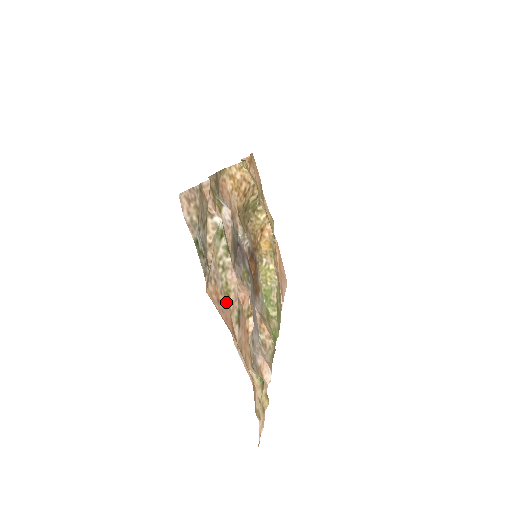
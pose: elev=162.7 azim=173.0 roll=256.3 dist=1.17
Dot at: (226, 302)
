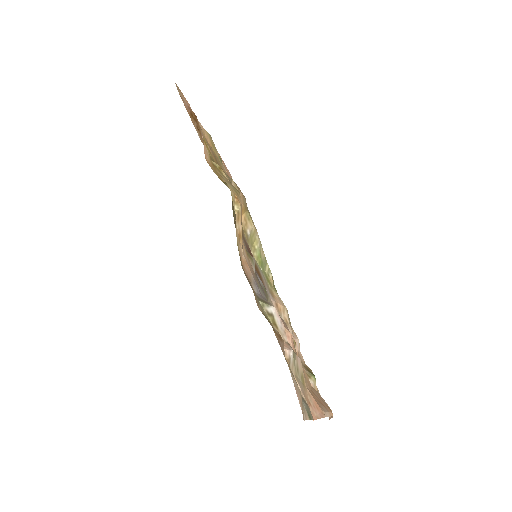
Dot at: (305, 388)
